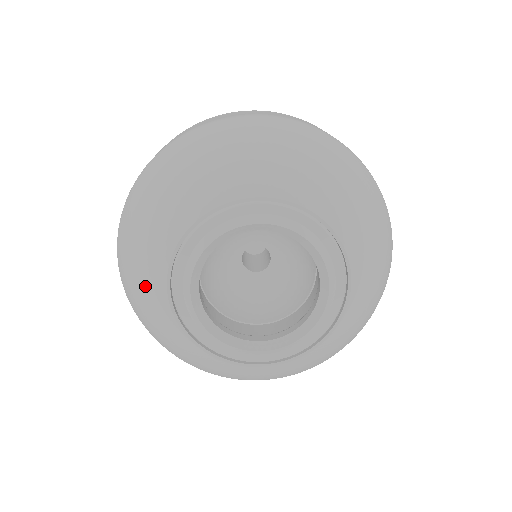
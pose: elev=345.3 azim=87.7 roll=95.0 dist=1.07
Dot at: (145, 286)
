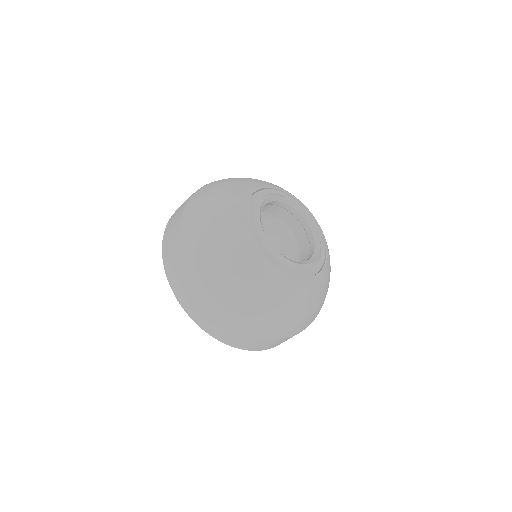
Dot at: (226, 221)
